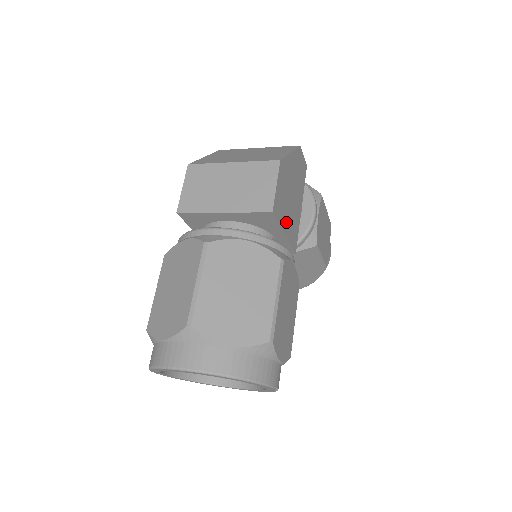
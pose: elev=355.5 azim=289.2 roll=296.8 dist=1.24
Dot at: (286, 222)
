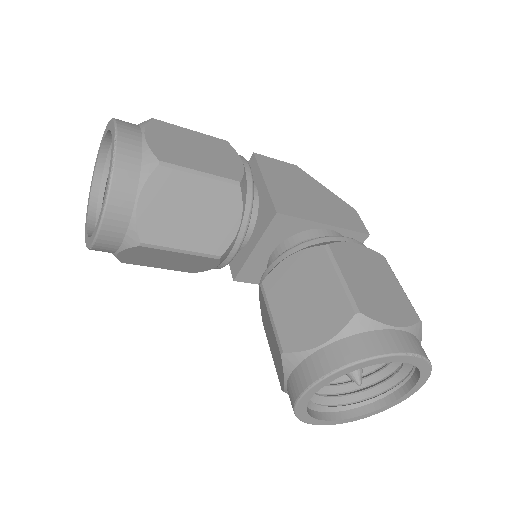
Dot at: (275, 182)
